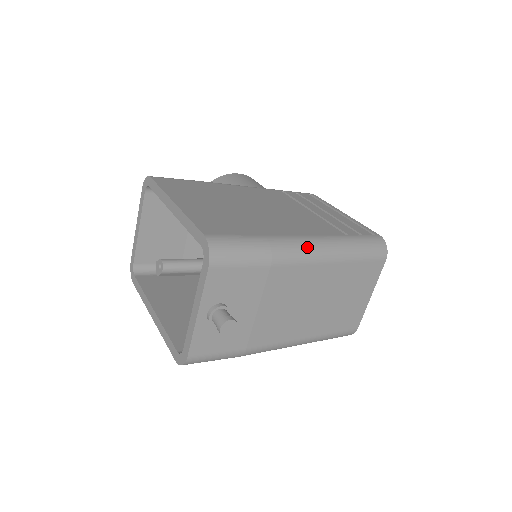
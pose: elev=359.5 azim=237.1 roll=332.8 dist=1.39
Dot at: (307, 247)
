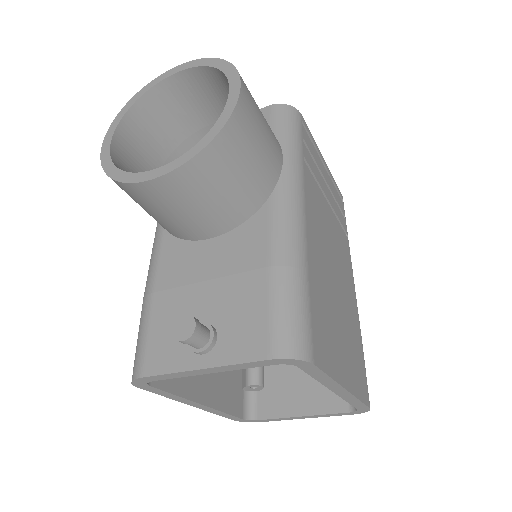
Dot at: occluded
